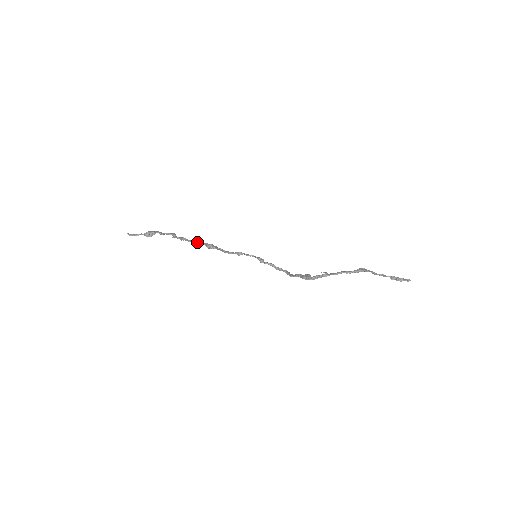
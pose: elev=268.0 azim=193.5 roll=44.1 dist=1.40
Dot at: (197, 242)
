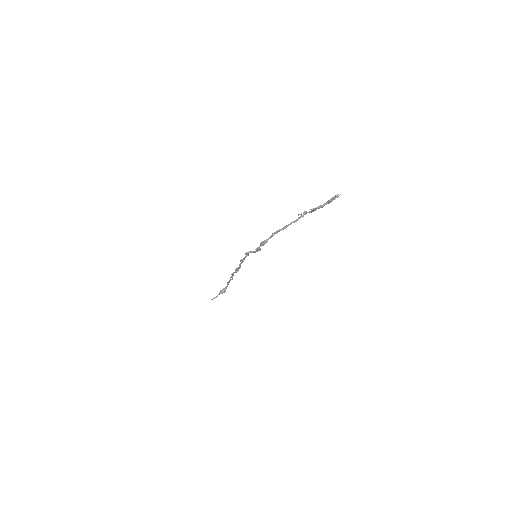
Dot at: (232, 274)
